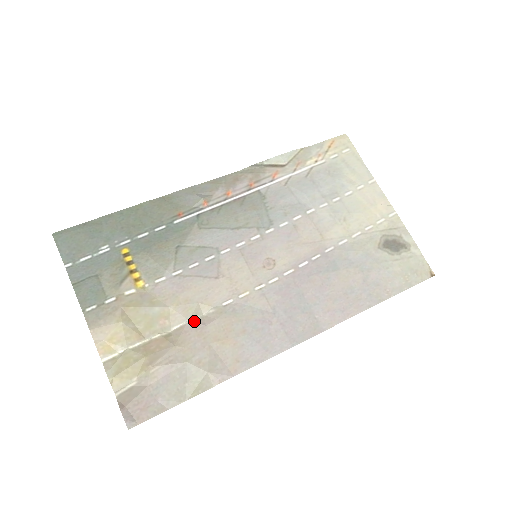
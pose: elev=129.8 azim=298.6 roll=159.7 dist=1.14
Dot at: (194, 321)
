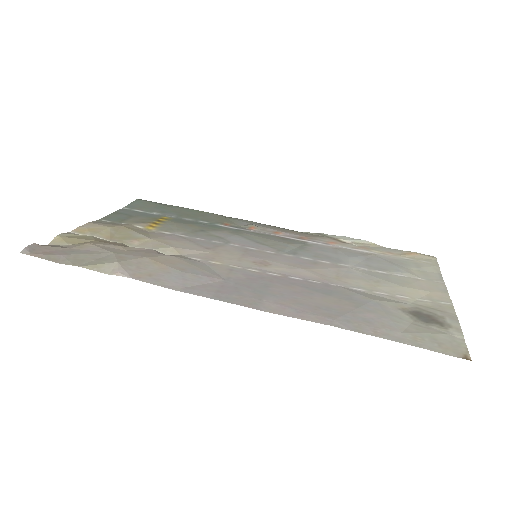
Dot at: (155, 250)
